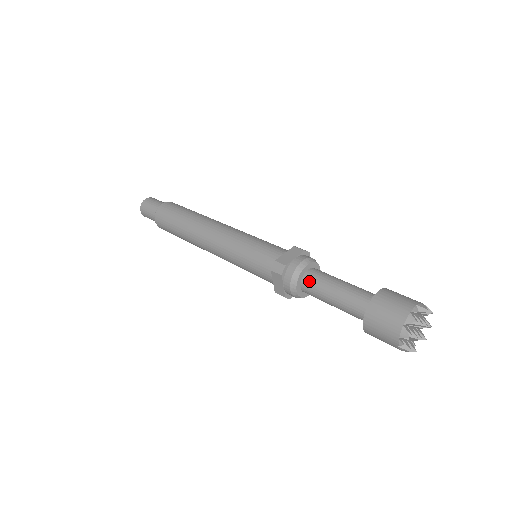
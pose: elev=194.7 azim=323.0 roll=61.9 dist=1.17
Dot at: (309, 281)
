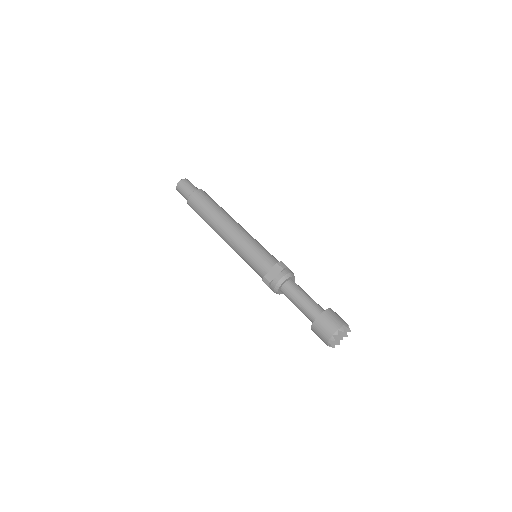
Dot at: (285, 292)
